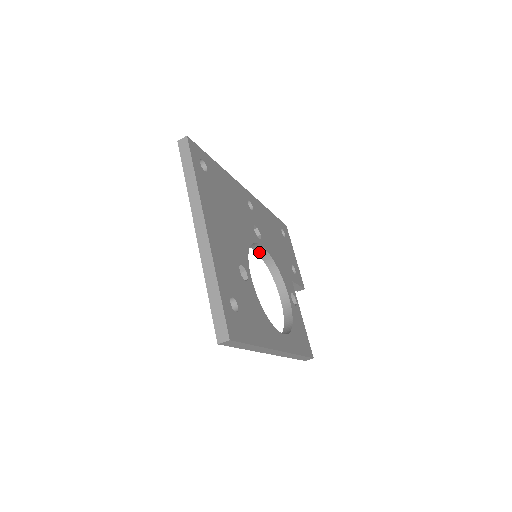
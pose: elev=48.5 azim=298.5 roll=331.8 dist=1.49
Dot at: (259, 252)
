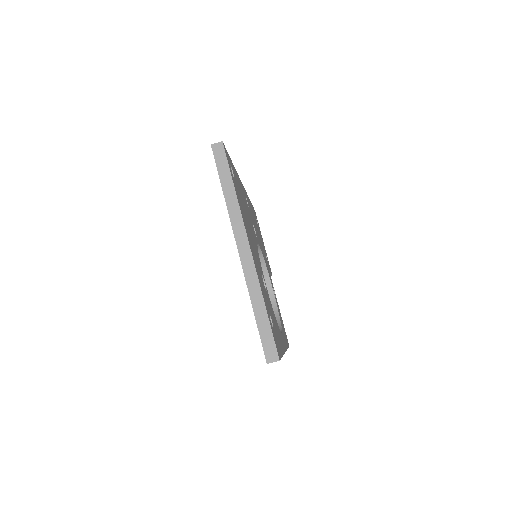
Dot at: occluded
